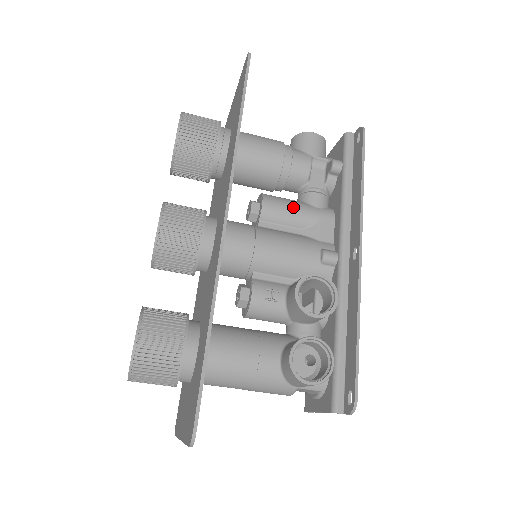
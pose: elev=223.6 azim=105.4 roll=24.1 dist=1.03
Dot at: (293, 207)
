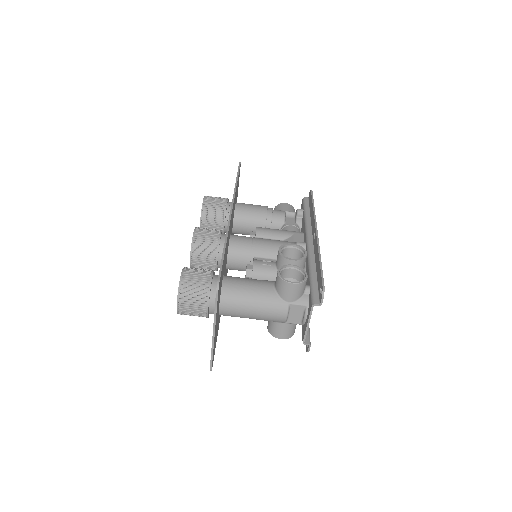
Dot at: (276, 230)
